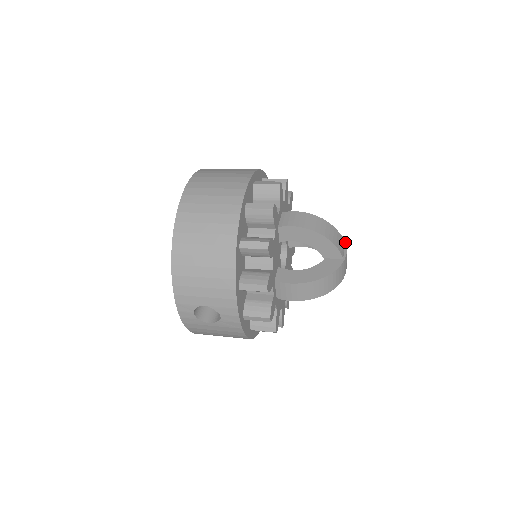
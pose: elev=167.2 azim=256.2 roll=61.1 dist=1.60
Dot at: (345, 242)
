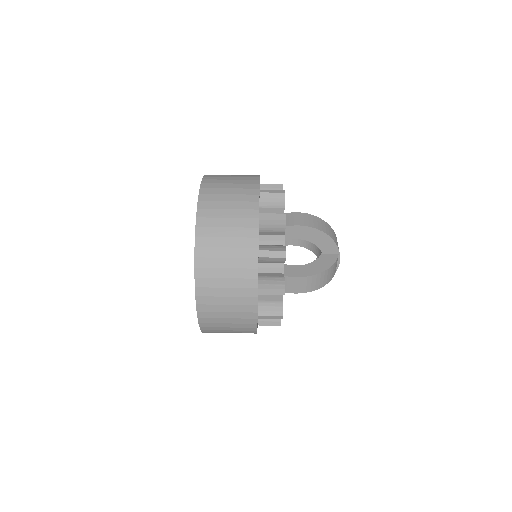
Dot at: (339, 253)
